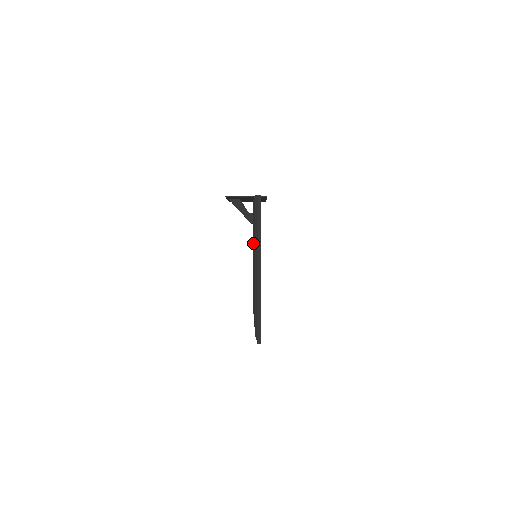
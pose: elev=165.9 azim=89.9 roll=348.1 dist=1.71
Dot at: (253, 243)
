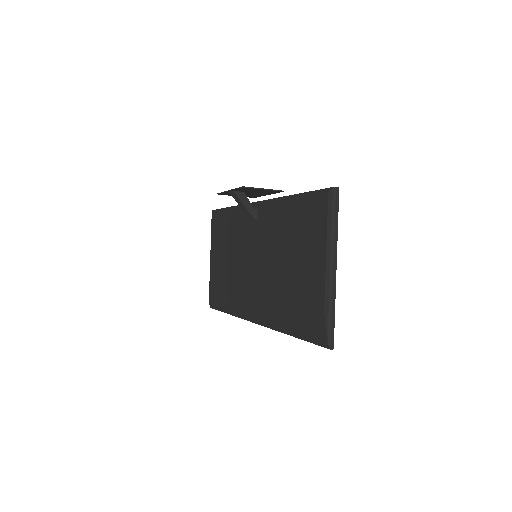
Dot at: (327, 239)
